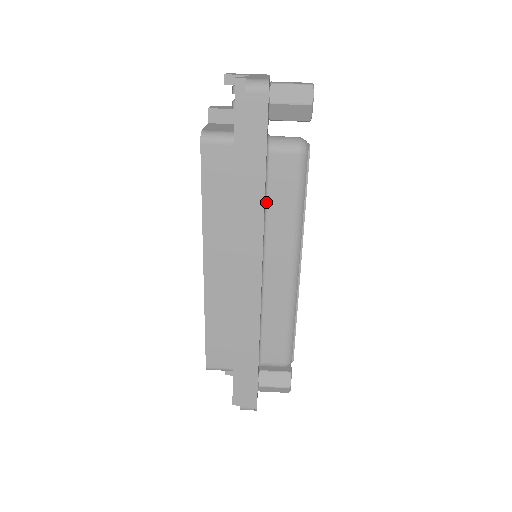
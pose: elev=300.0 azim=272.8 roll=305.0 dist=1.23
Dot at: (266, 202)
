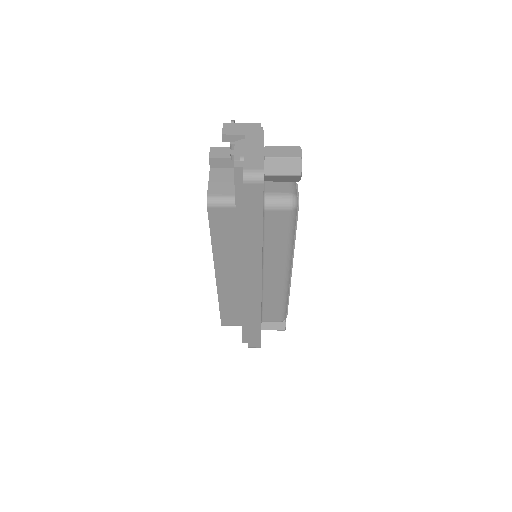
Dot at: (263, 239)
